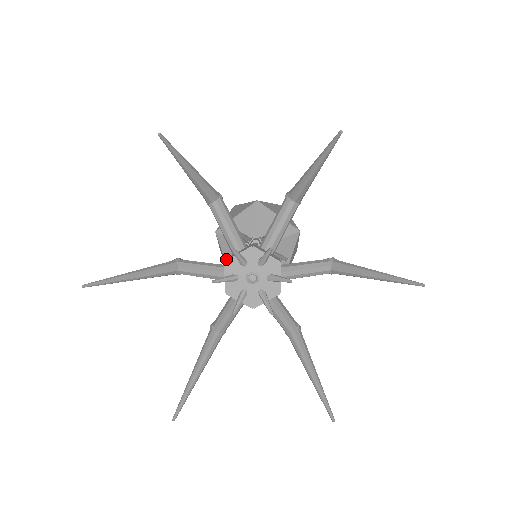
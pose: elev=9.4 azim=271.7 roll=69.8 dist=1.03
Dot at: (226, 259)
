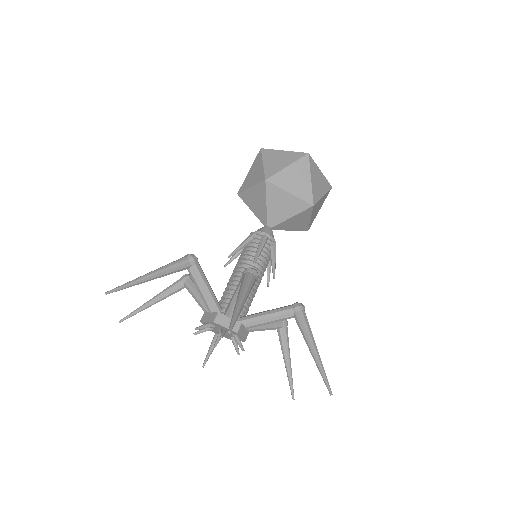
Dot at: (202, 316)
